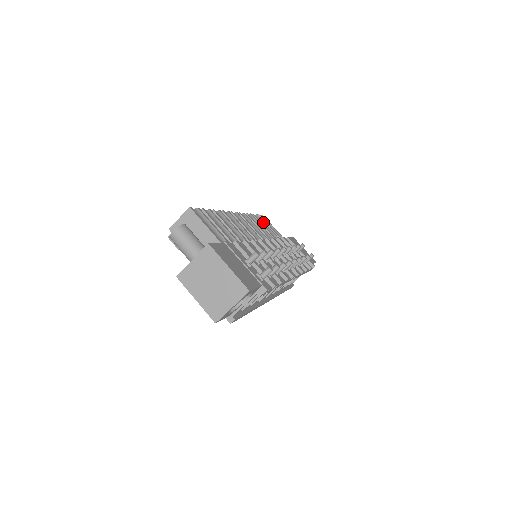
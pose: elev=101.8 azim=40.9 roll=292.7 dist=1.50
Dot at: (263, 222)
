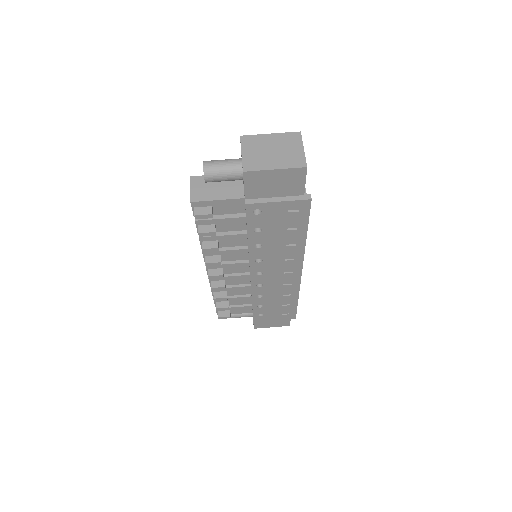
Dot at: occluded
